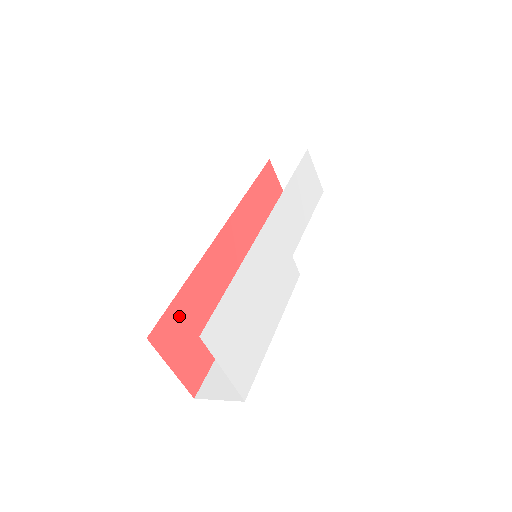
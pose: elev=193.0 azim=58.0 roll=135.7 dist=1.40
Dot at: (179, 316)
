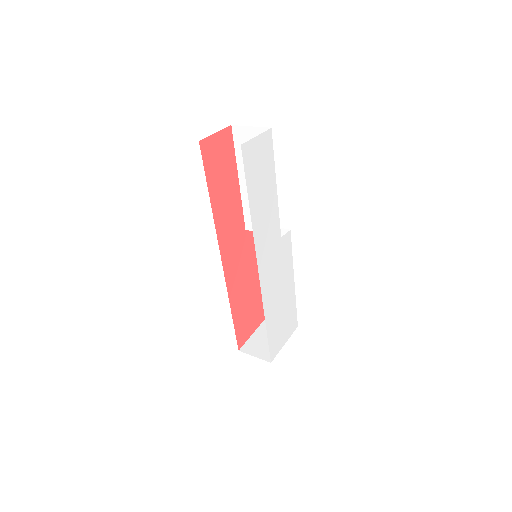
Dot at: (241, 323)
